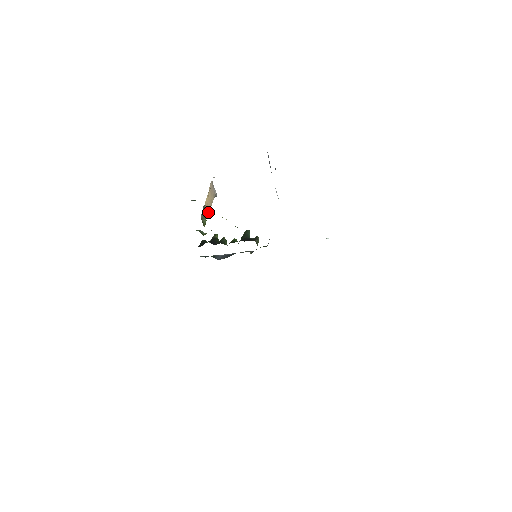
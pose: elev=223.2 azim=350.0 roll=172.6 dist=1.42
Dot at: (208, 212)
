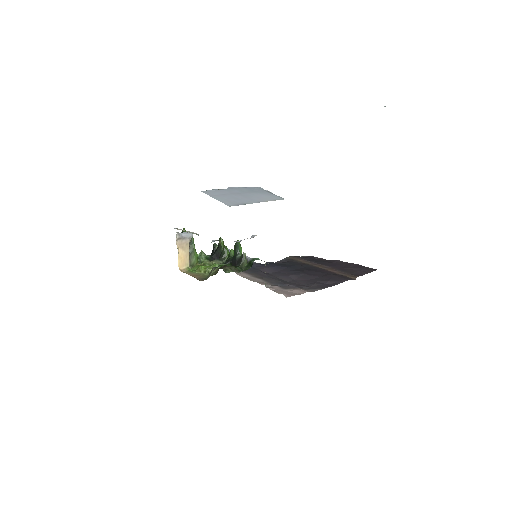
Dot at: (189, 264)
